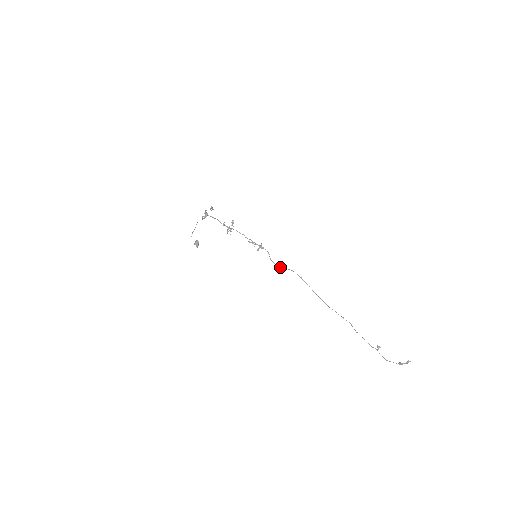
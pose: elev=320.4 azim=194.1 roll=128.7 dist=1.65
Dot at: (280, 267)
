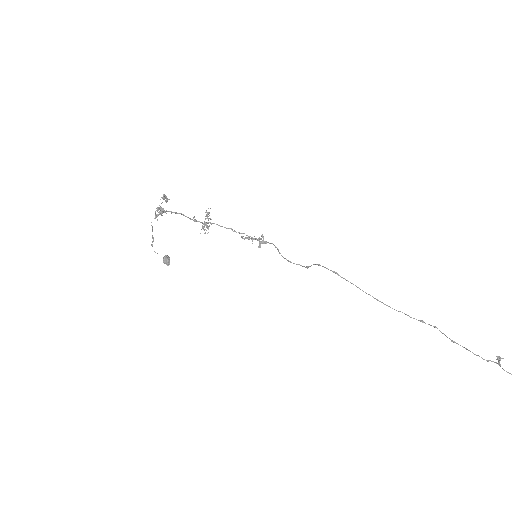
Dot at: (299, 264)
